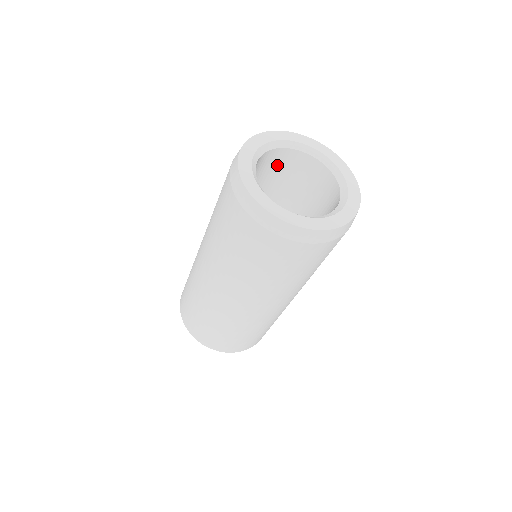
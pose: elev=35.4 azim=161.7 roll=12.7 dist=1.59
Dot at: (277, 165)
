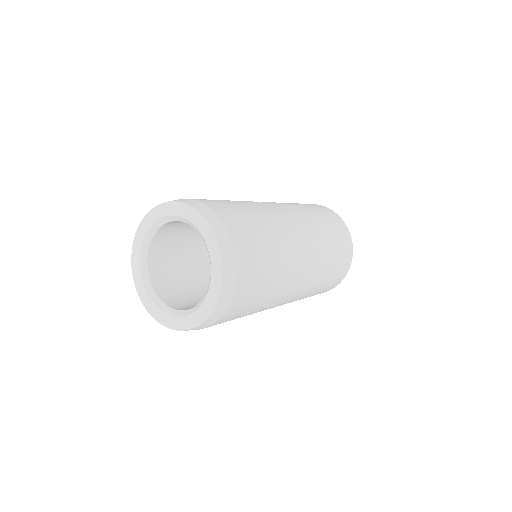
Dot at: occluded
